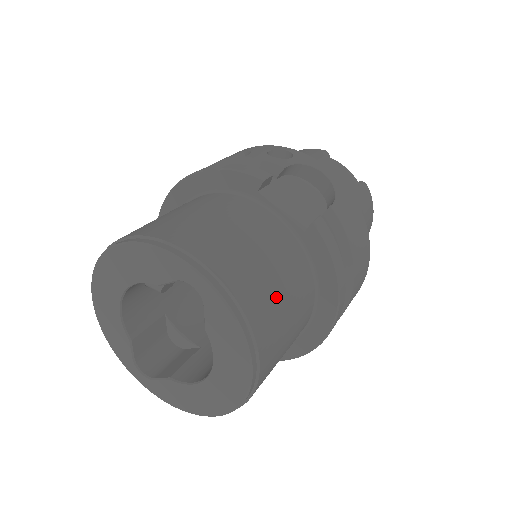
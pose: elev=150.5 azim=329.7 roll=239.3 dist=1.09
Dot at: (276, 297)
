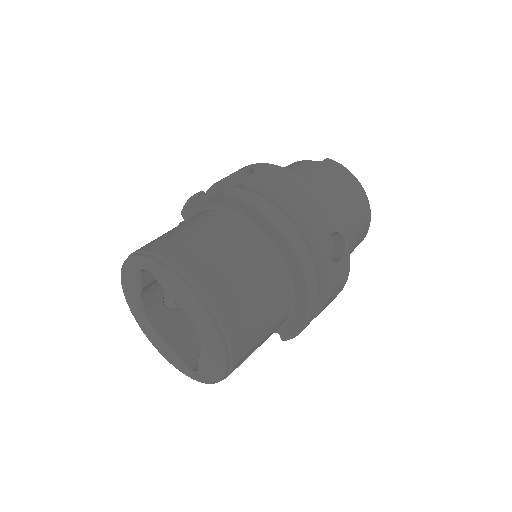
Dot at: (203, 245)
